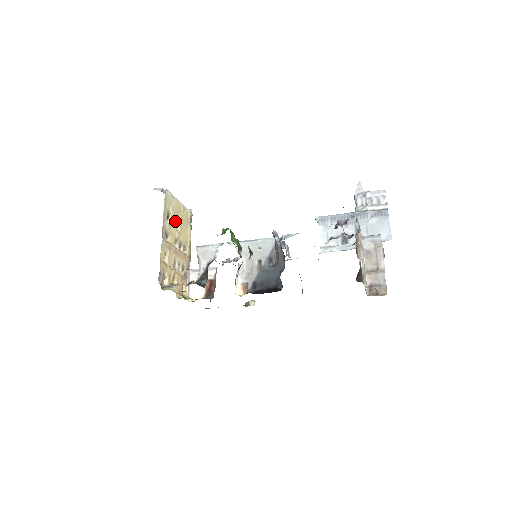
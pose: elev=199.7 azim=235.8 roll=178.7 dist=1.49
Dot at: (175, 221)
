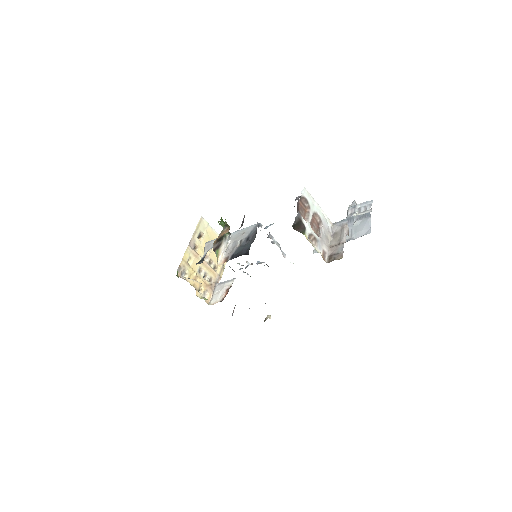
Dot at: occluded
